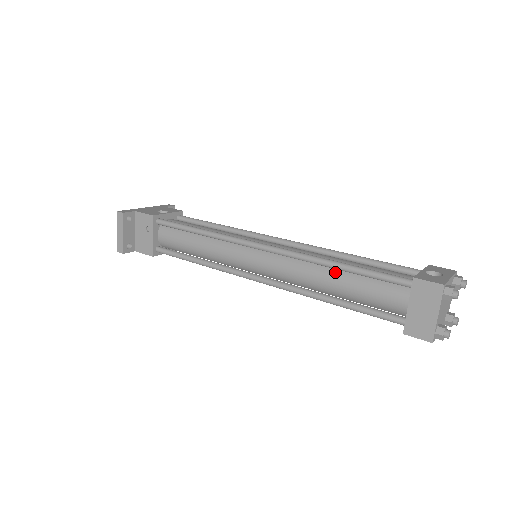
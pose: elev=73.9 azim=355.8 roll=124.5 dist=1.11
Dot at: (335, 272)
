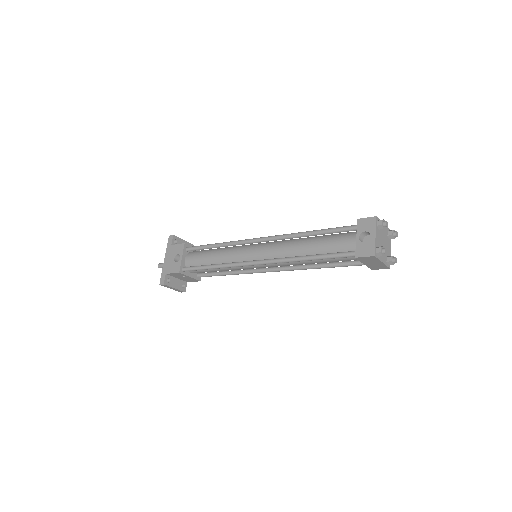
Dot at: occluded
